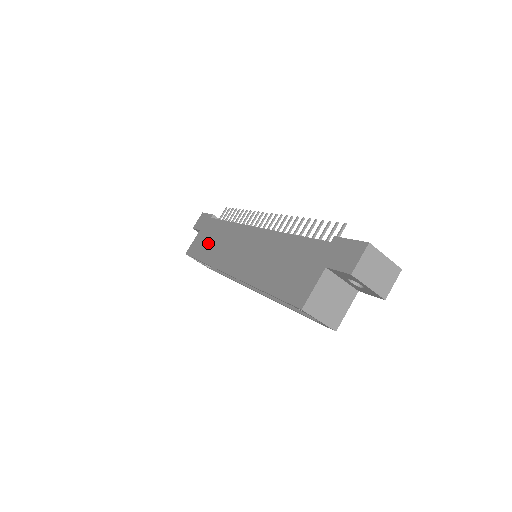
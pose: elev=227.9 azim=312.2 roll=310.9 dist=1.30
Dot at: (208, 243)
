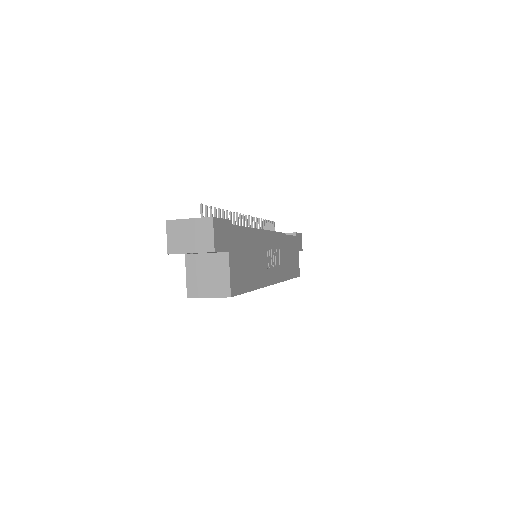
Dot at: occluded
